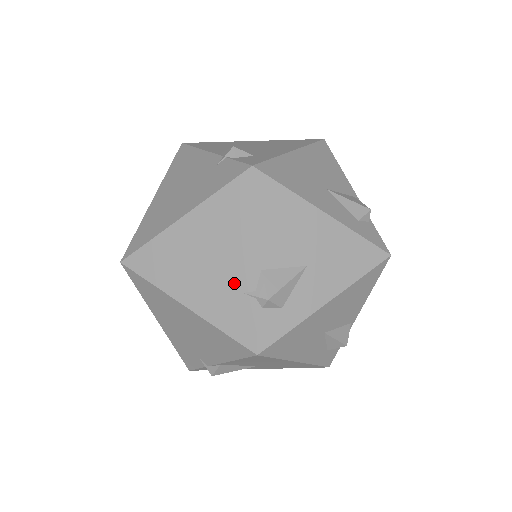
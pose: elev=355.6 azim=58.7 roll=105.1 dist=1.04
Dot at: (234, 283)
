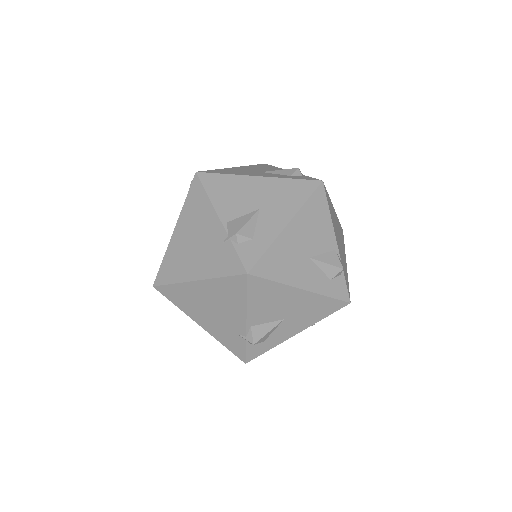
Dot at: (232, 328)
